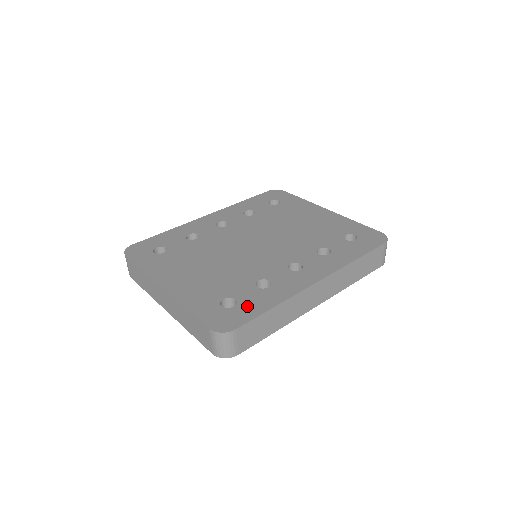
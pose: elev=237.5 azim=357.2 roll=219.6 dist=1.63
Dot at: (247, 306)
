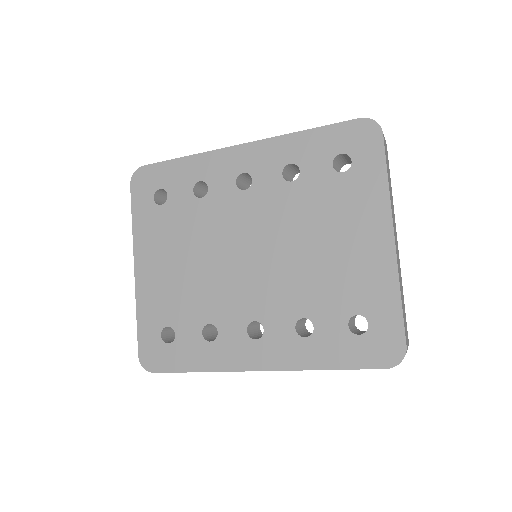
Dot at: (178, 353)
